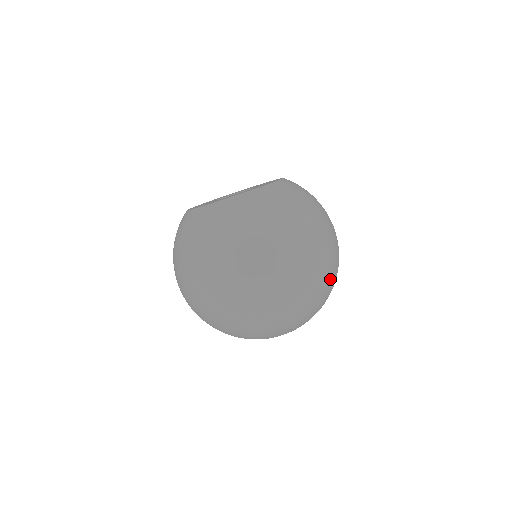
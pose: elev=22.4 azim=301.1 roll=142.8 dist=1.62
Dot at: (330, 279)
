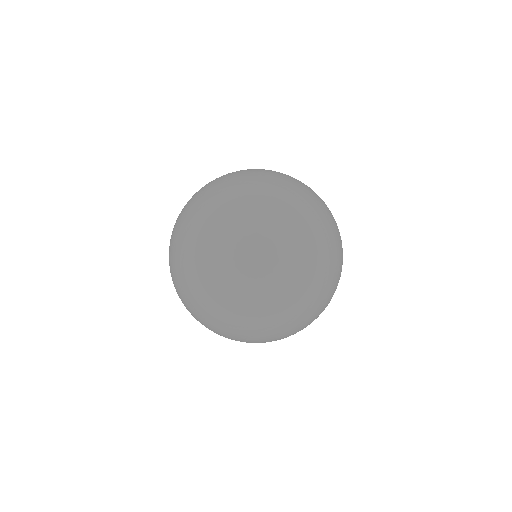
Dot at: (299, 190)
